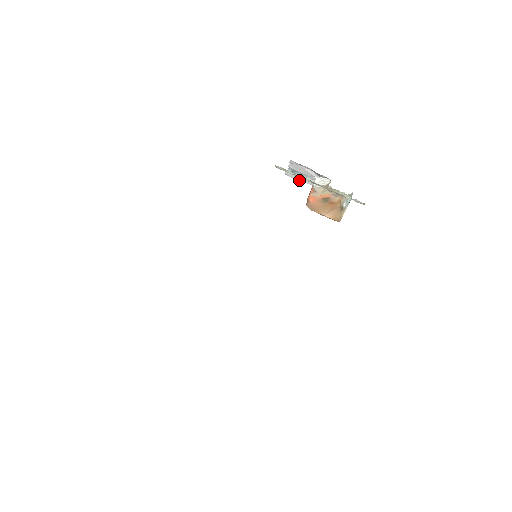
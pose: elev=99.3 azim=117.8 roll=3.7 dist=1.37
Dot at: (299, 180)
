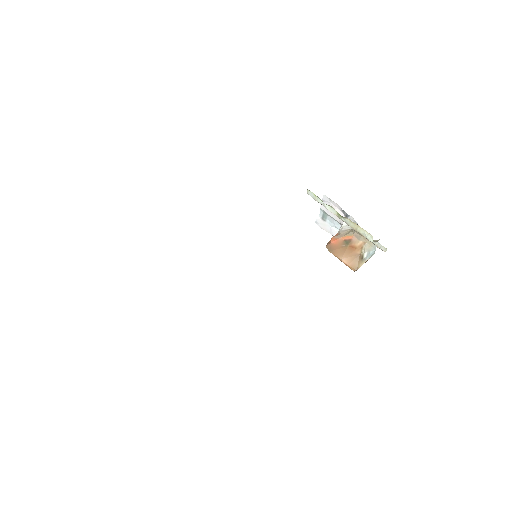
Dot at: occluded
